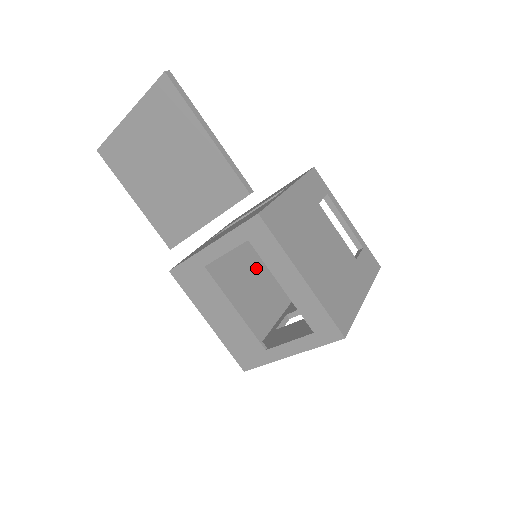
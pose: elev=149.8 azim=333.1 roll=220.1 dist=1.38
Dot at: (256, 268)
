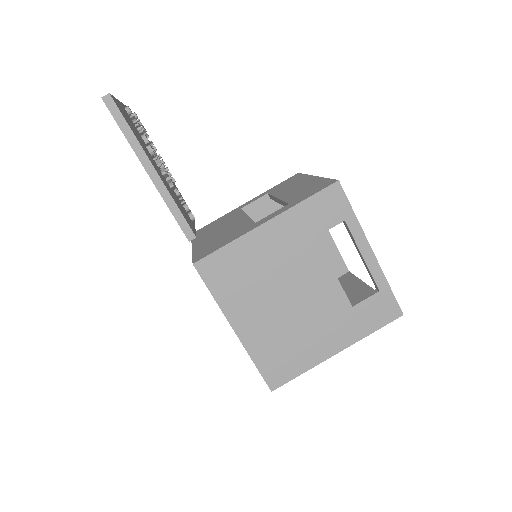
Dot at: occluded
